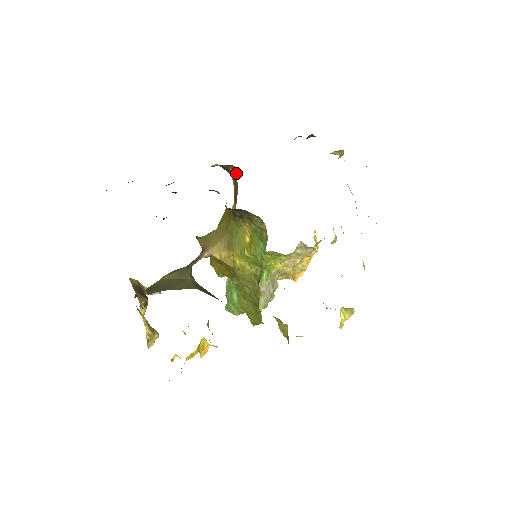
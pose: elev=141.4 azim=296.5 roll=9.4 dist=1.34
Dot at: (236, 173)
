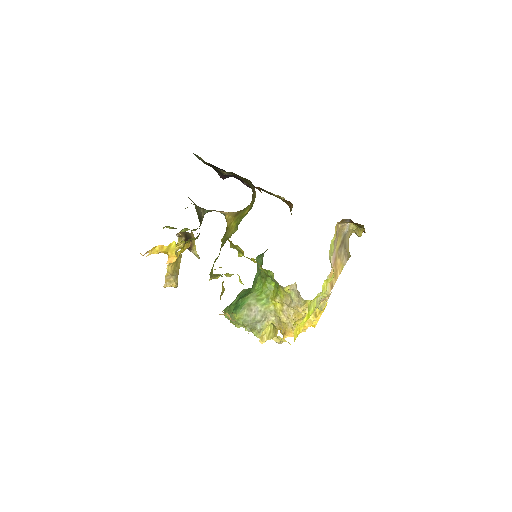
Dot at: occluded
